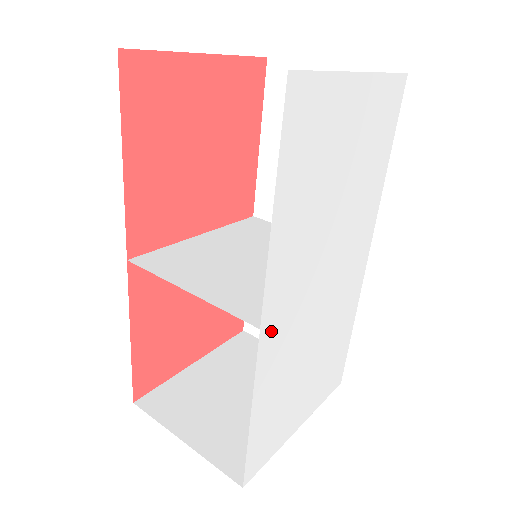
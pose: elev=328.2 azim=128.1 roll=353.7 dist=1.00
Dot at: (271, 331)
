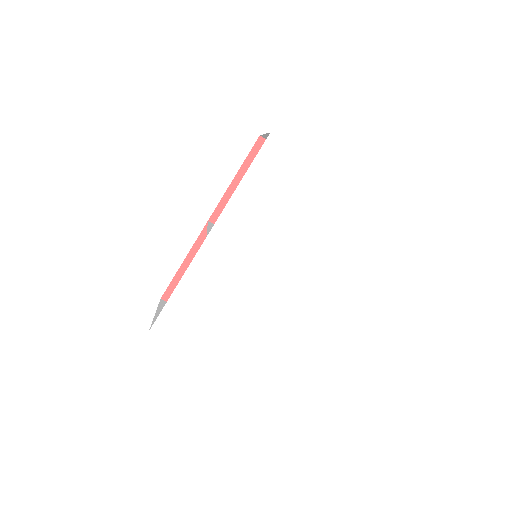
Dot at: (212, 248)
